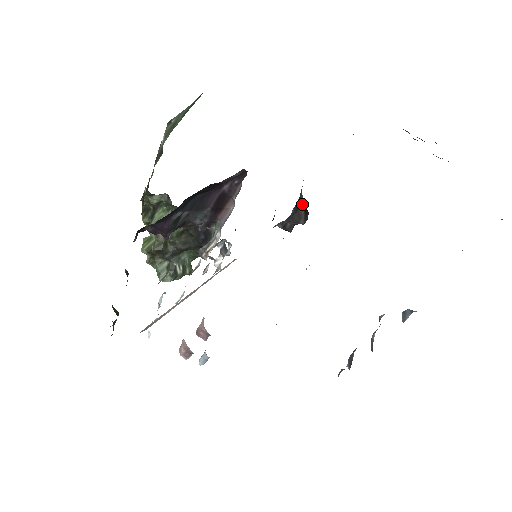
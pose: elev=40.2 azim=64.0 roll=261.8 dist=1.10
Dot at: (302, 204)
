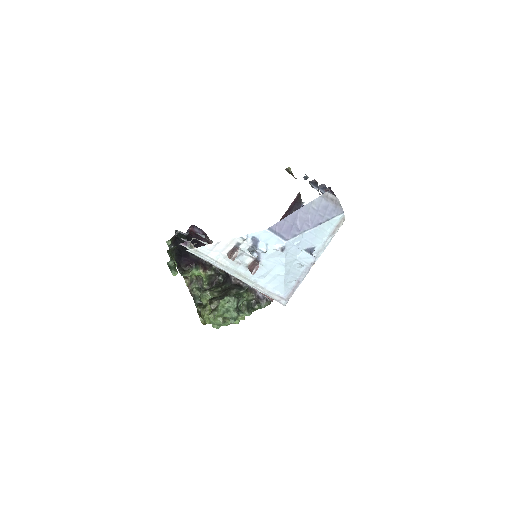
Dot at: occluded
